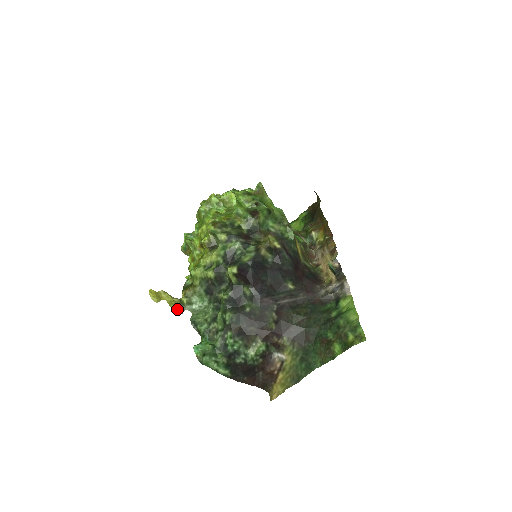
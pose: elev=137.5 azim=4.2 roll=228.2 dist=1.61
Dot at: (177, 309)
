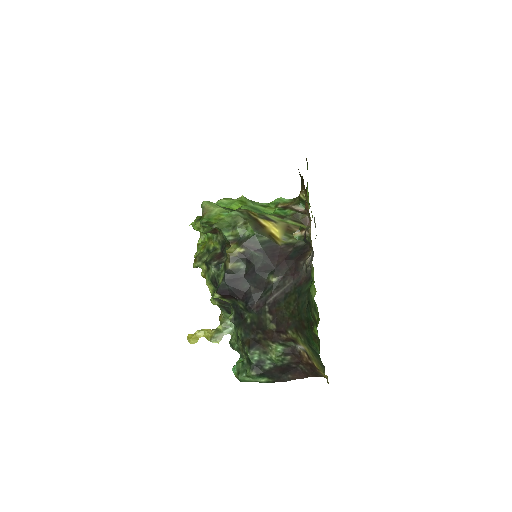
Dot at: (214, 340)
